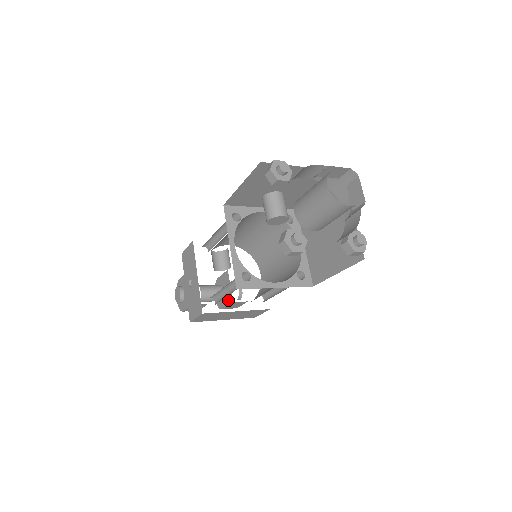
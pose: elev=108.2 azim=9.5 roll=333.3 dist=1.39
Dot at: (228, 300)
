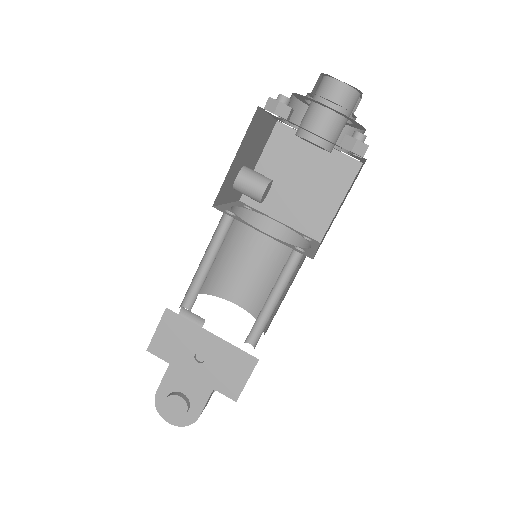
Dot at: occluded
